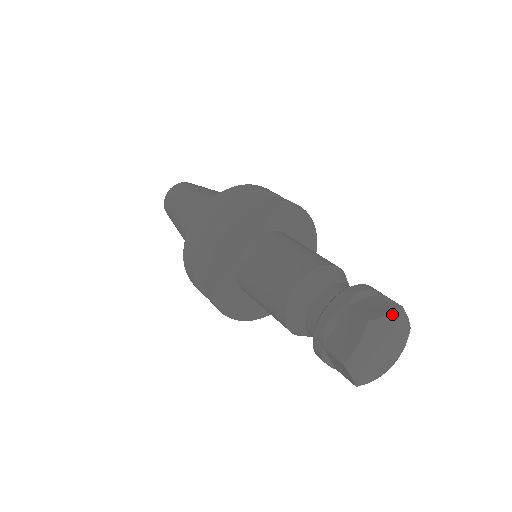
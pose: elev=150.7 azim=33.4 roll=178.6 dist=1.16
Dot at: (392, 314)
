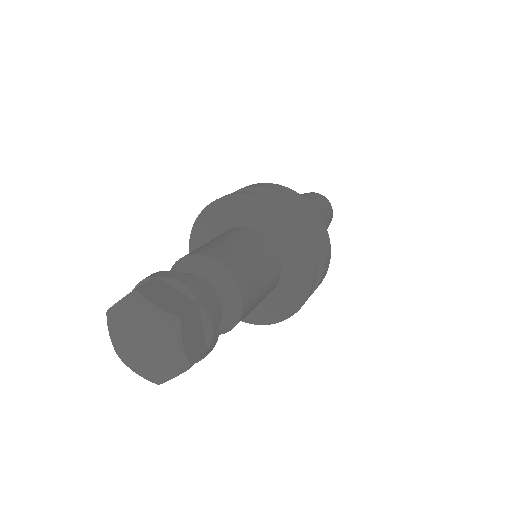
Dot at: (160, 309)
